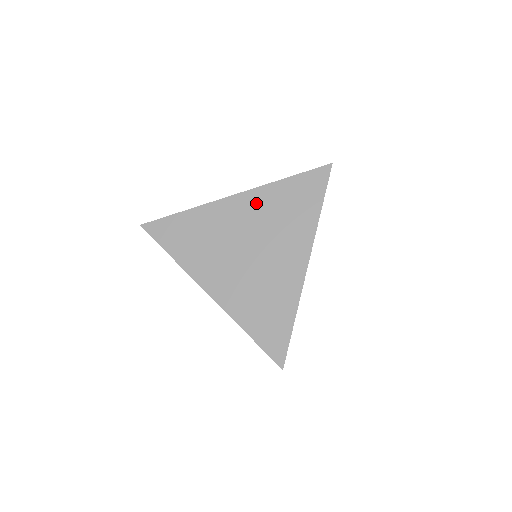
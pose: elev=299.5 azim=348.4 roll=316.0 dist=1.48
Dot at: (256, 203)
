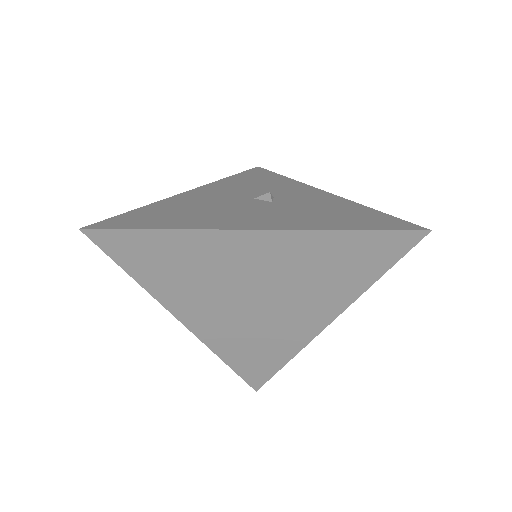
Dot at: (286, 250)
